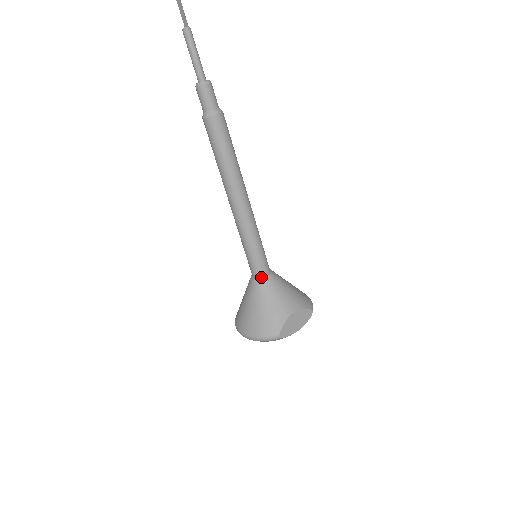
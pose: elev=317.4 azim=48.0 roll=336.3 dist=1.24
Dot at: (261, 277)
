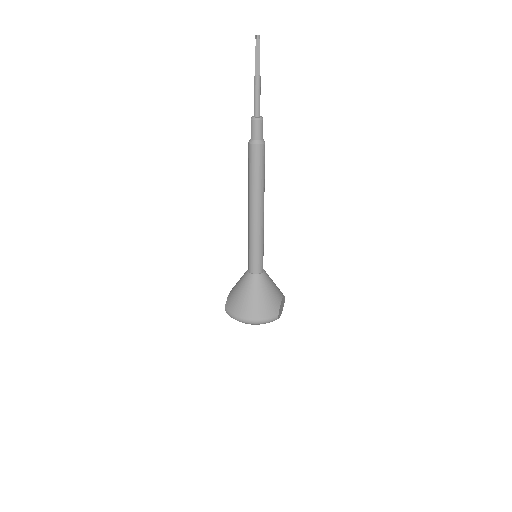
Dot at: (260, 273)
